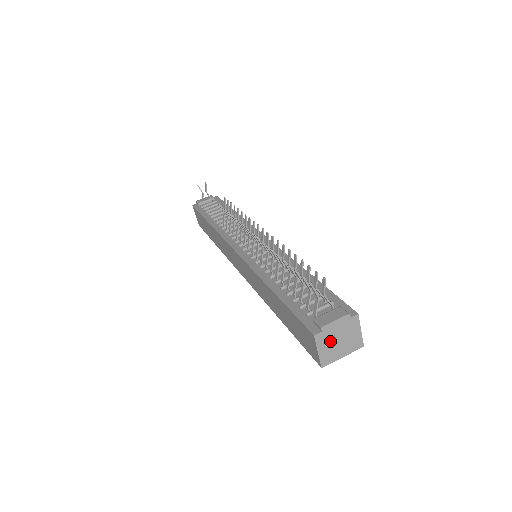
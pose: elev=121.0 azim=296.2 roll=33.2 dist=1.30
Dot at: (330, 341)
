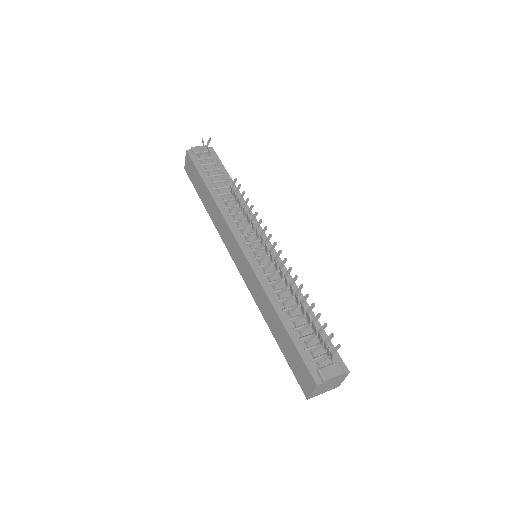
Dot at: (323, 387)
